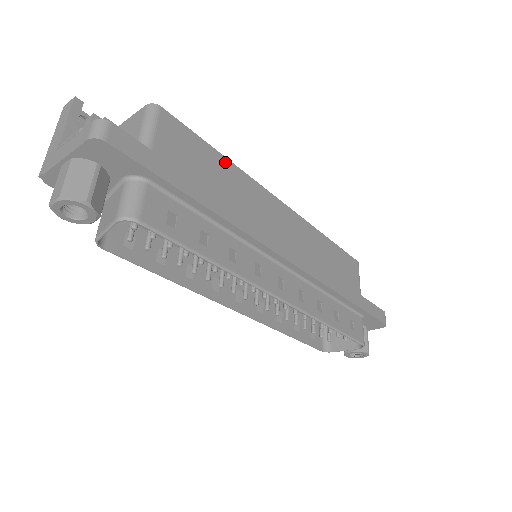
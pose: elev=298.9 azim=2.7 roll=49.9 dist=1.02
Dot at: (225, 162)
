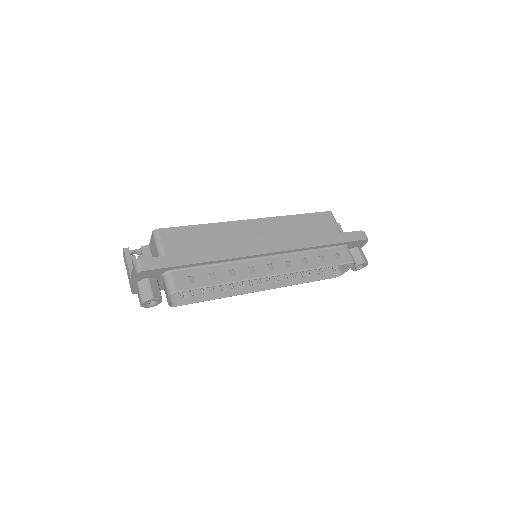
Dot at: (205, 227)
